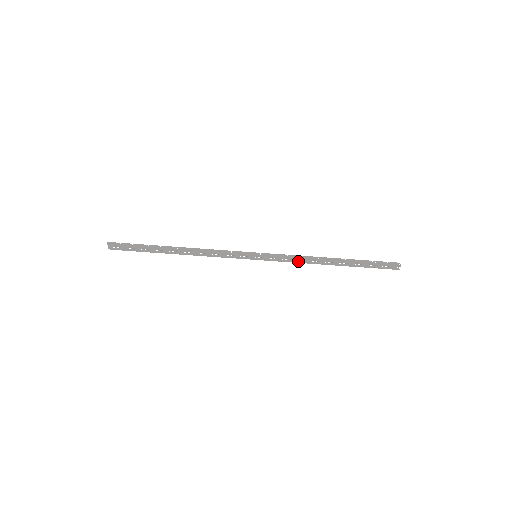
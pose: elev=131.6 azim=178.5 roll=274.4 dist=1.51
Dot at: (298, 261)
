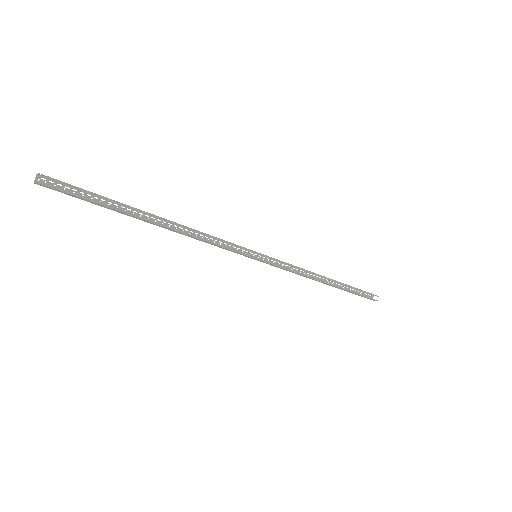
Dot at: (298, 273)
